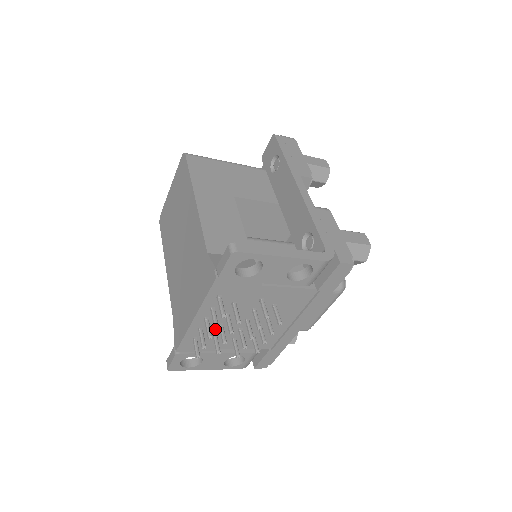
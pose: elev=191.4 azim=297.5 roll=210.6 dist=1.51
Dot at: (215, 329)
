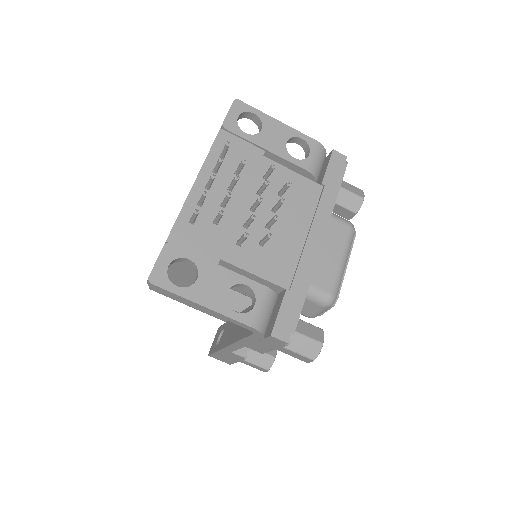
Dot at: (217, 213)
